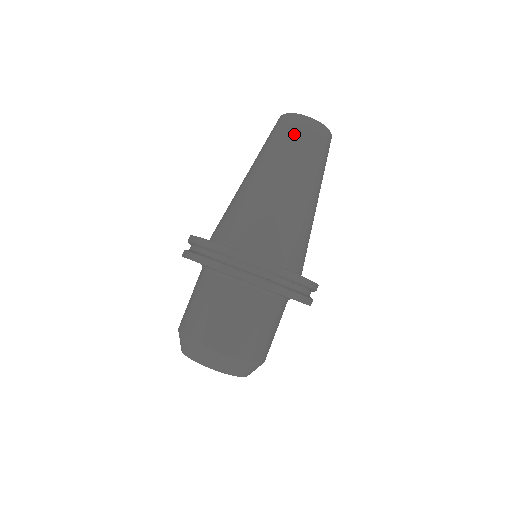
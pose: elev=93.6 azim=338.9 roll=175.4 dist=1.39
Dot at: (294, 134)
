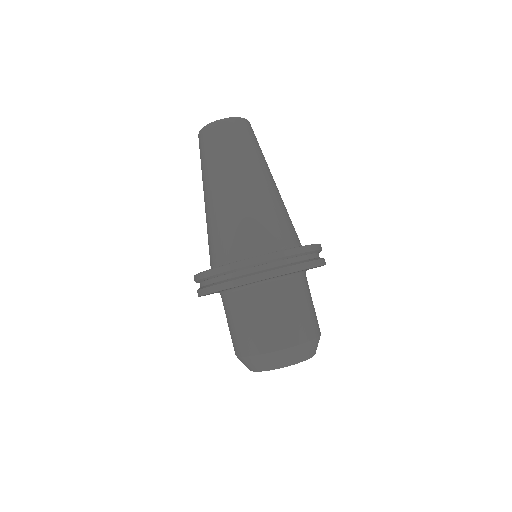
Dot at: (236, 136)
